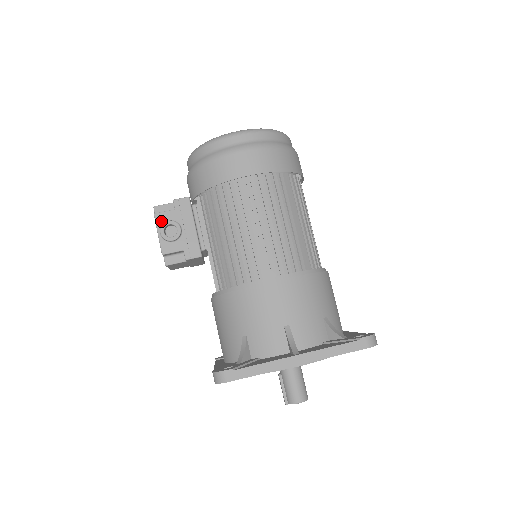
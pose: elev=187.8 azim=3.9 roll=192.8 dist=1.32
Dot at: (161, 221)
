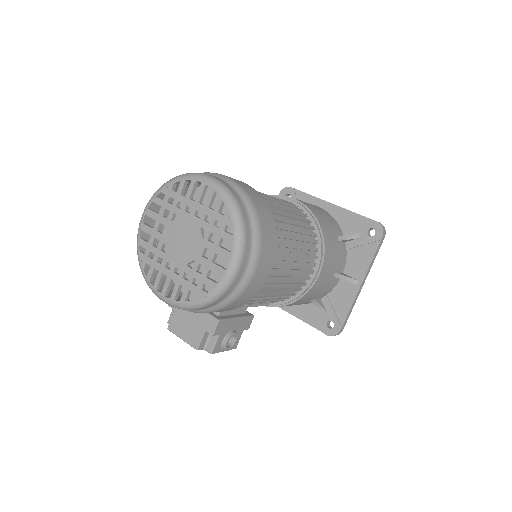
Dot at: (219, 348)
